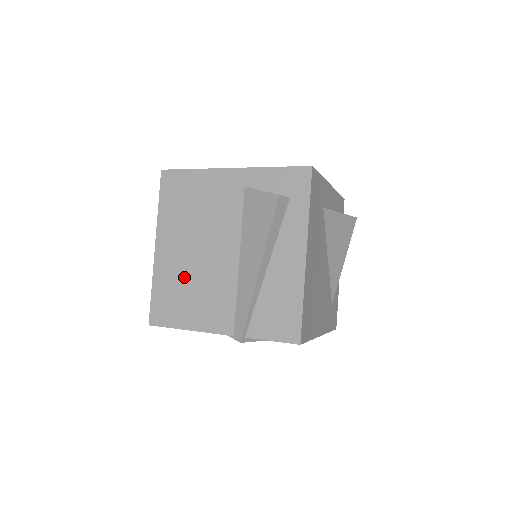
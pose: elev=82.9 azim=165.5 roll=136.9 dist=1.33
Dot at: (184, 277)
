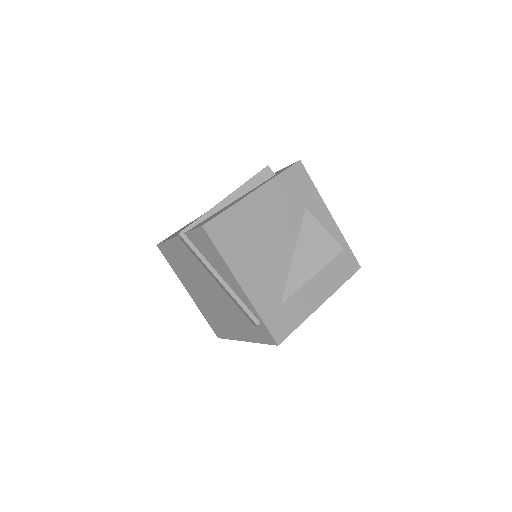
Dot at: occluded
